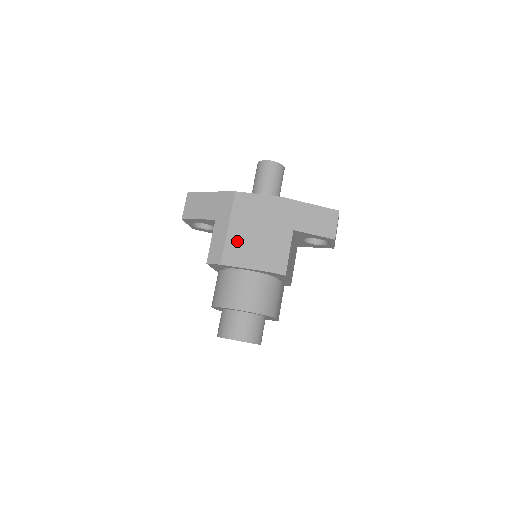
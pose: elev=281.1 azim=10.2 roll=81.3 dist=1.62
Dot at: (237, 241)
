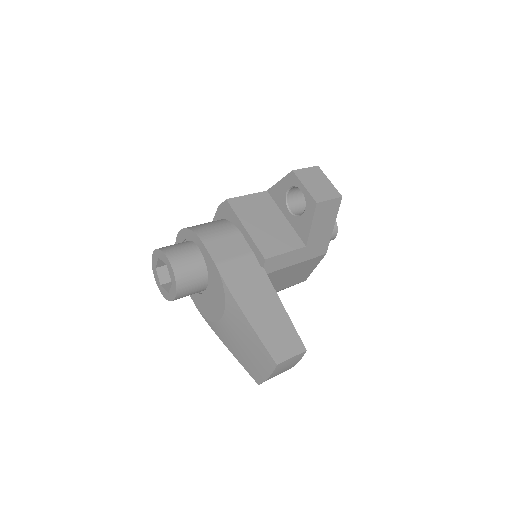
Dot at: occluded
